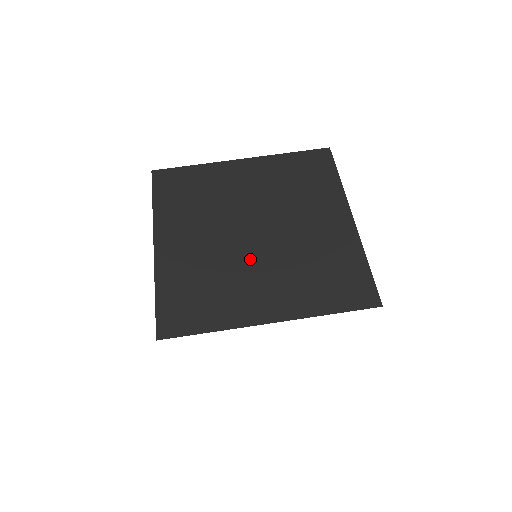
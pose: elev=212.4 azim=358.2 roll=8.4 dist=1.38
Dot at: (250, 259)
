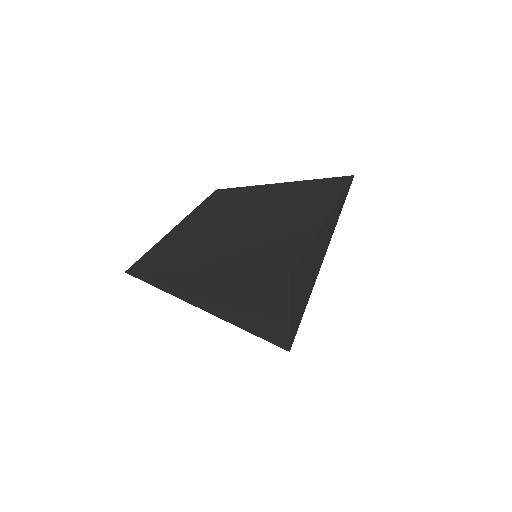
Dot at: (224, 237)
